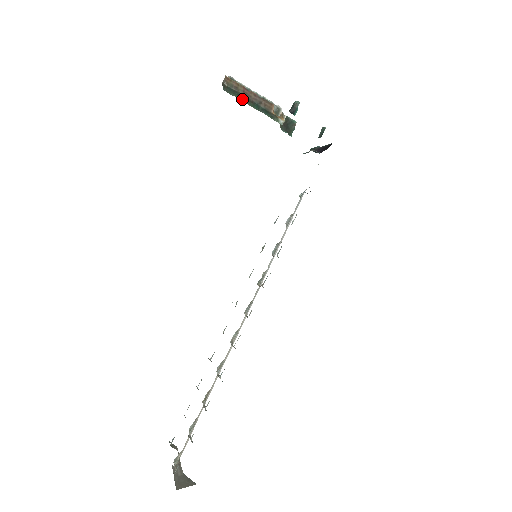
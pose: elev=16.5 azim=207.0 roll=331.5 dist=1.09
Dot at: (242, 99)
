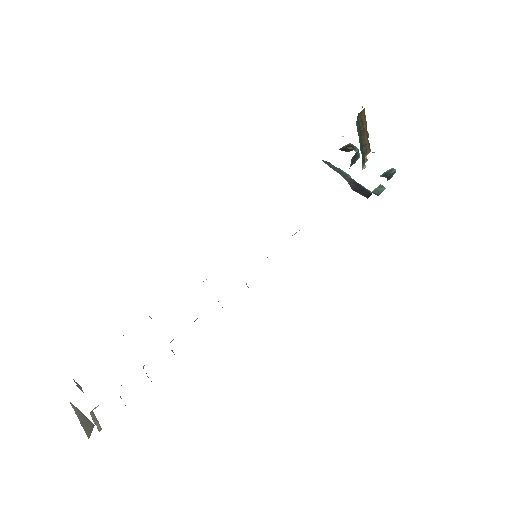
Dot at: (360, 138)
